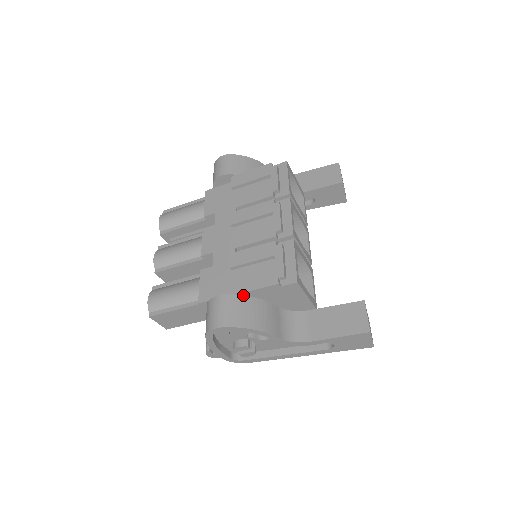
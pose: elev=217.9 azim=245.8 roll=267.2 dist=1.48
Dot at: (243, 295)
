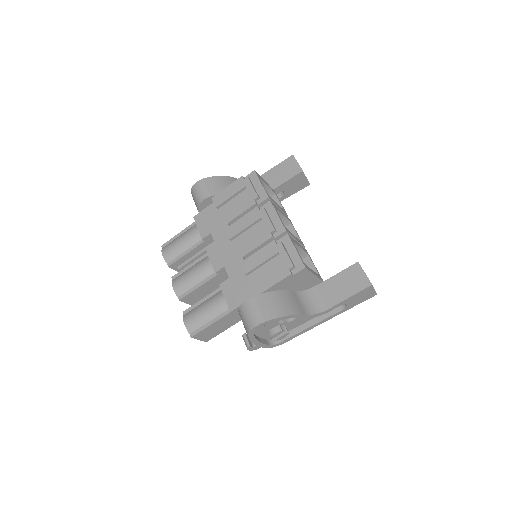
Dot at: (265, 292)
